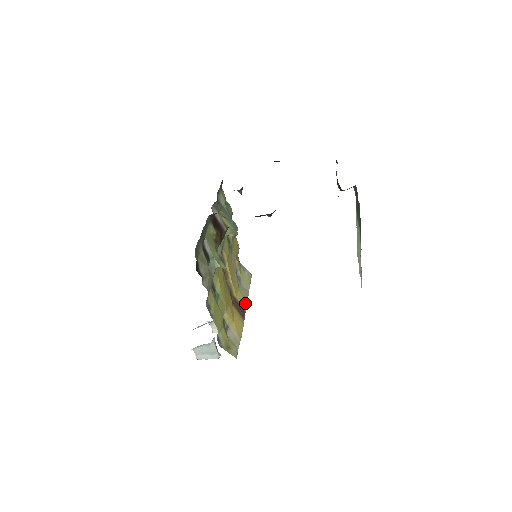
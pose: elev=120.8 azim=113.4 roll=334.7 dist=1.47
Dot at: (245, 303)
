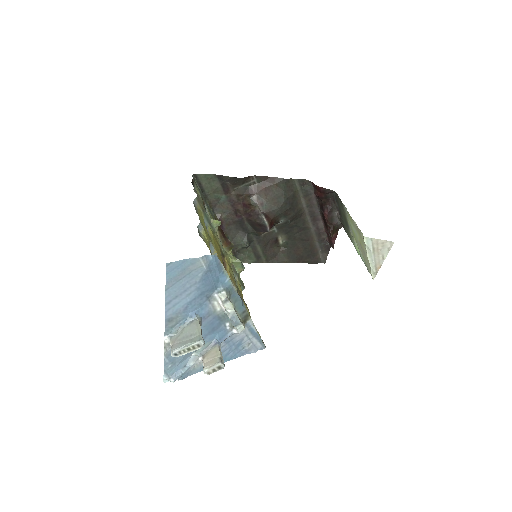
Dot at: occluded
